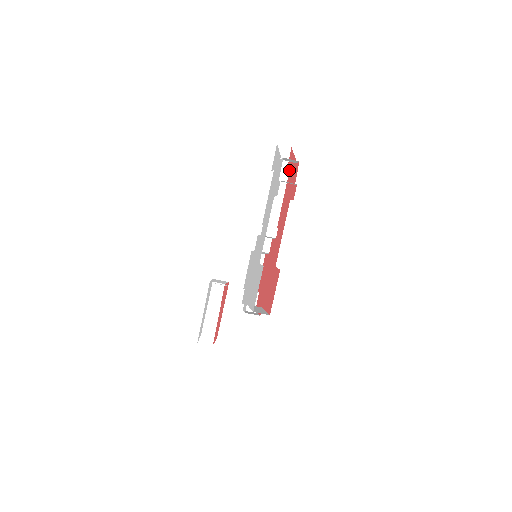
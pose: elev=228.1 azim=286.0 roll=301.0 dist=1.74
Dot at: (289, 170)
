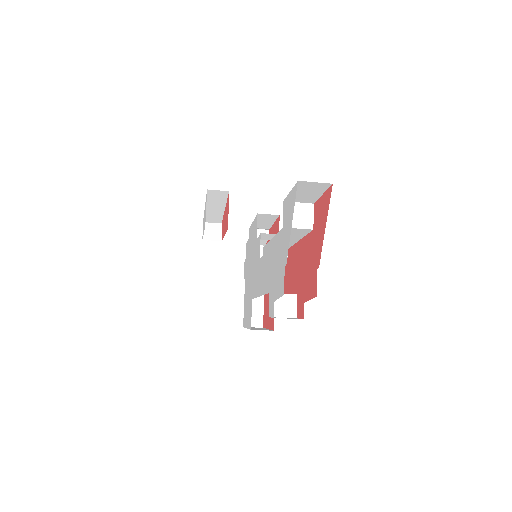
Dot at: (314, 228)
